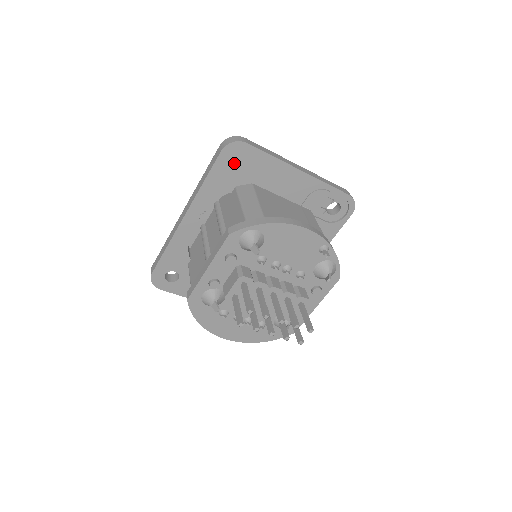
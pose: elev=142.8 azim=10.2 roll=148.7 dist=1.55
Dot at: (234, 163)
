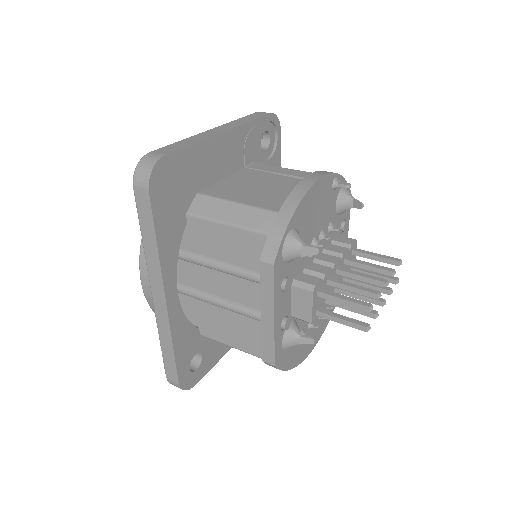
Dot at: (169, 191)
